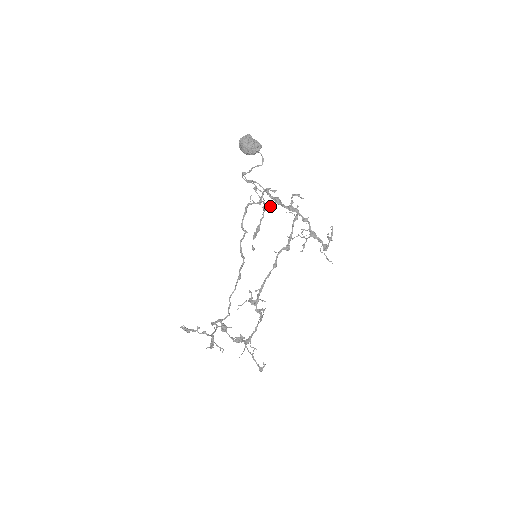
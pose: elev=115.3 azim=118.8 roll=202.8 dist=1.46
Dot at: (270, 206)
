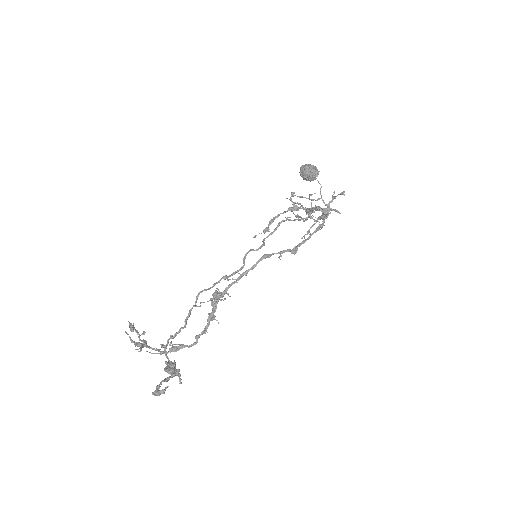
Dot at: (298, 209)
